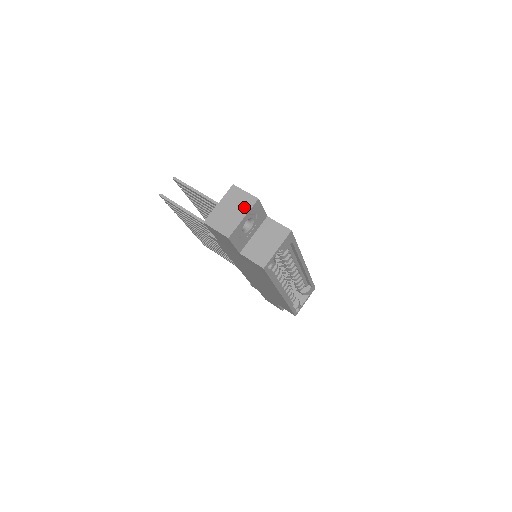
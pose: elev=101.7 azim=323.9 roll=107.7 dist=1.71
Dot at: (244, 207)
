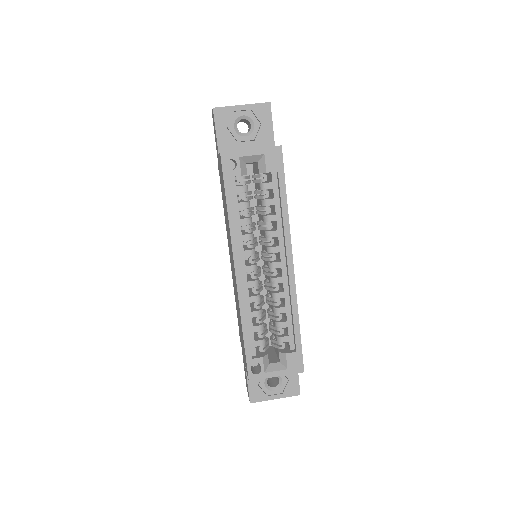
Dot at: occluded
